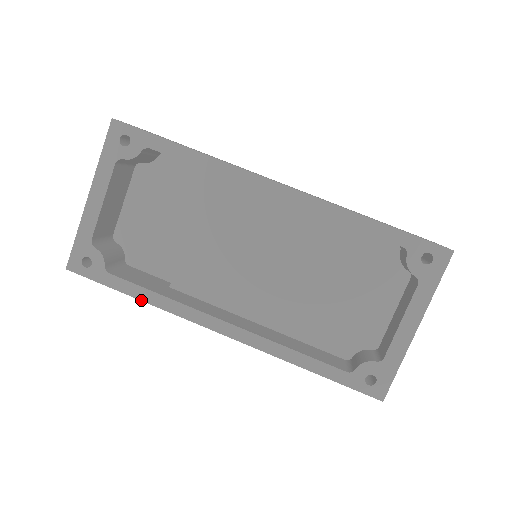
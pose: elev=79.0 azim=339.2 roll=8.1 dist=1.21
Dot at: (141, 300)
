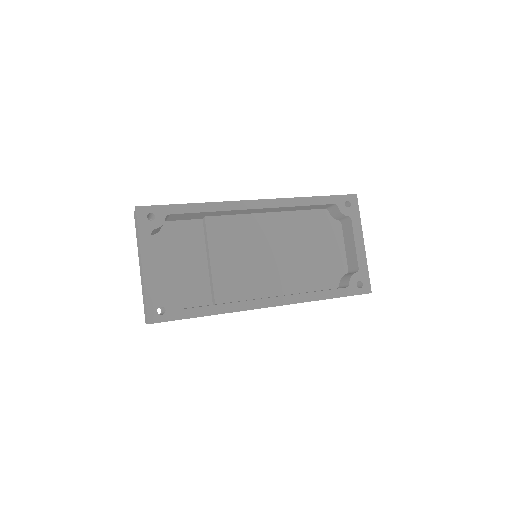
Dot at: occluded
